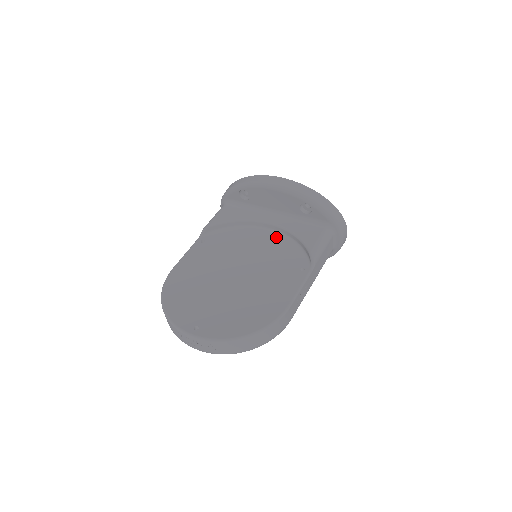
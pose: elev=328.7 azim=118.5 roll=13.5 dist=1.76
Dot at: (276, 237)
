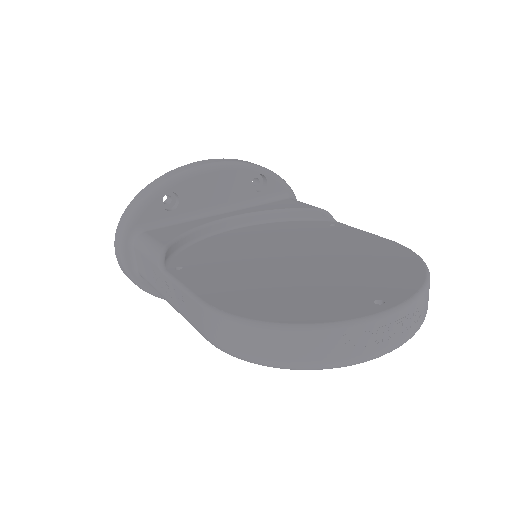
Dot at: (254, 227)
